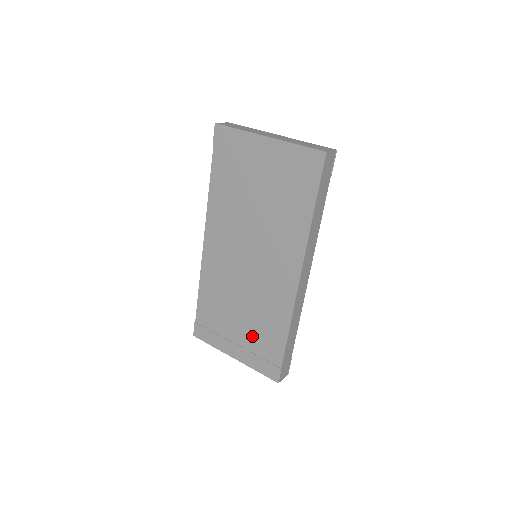
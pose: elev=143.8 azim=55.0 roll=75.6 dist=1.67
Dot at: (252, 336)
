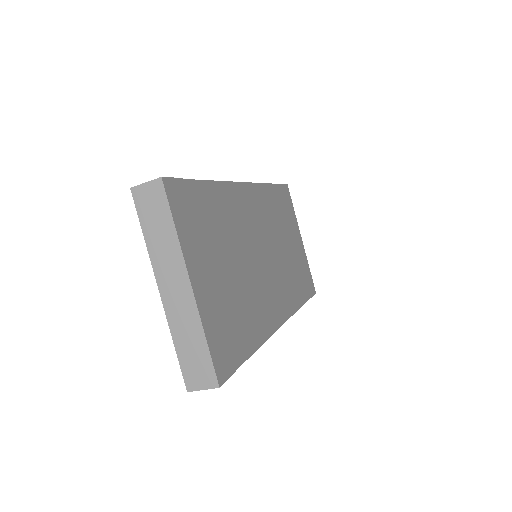
Dot at: occluded
